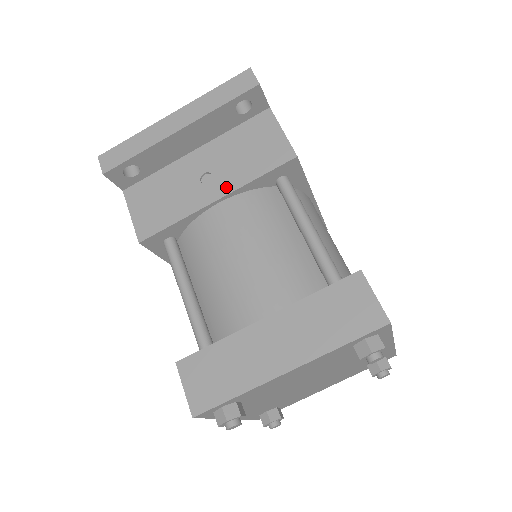
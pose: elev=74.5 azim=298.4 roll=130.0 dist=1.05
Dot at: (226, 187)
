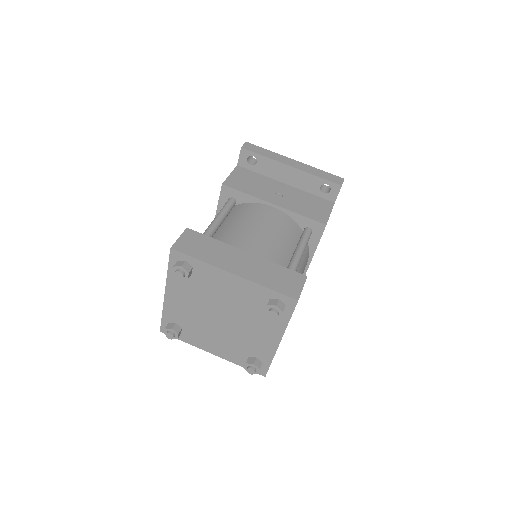
Dot at: (284, 205)
